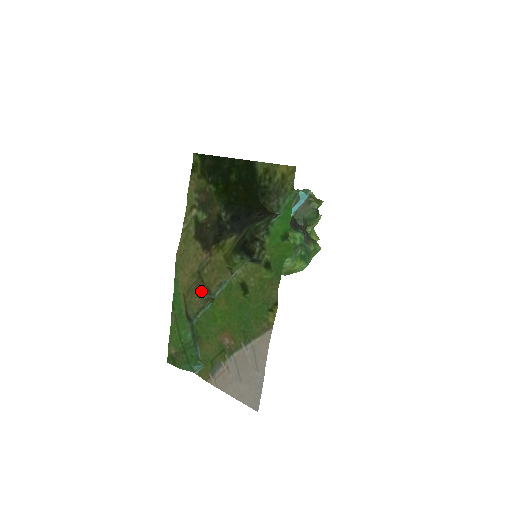
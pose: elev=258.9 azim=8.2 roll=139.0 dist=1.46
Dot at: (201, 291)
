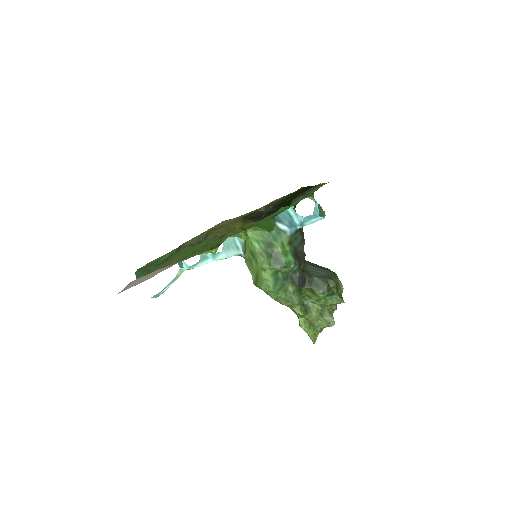
Dot at: (205, 234)
